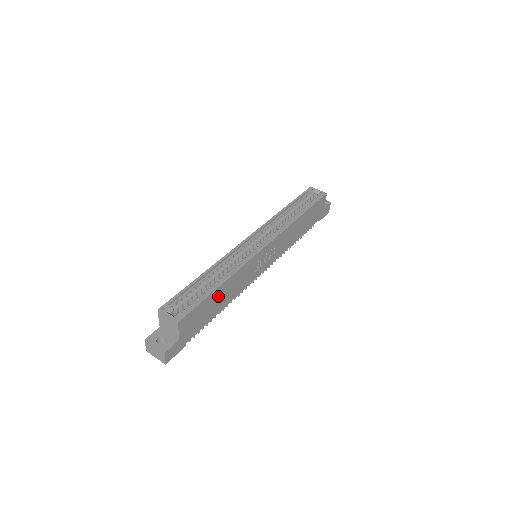
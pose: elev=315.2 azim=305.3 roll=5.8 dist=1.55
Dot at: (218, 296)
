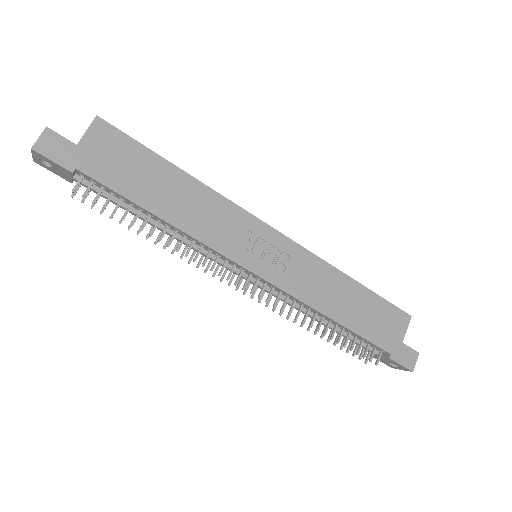
Dot at: (167, 181)
